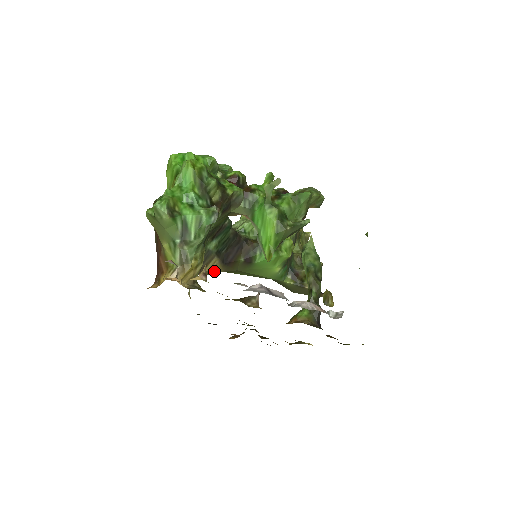
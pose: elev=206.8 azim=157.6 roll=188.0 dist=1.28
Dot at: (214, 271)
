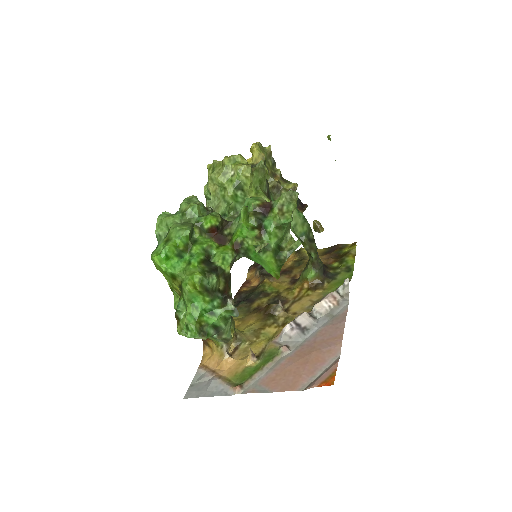
Dot at: occluded
